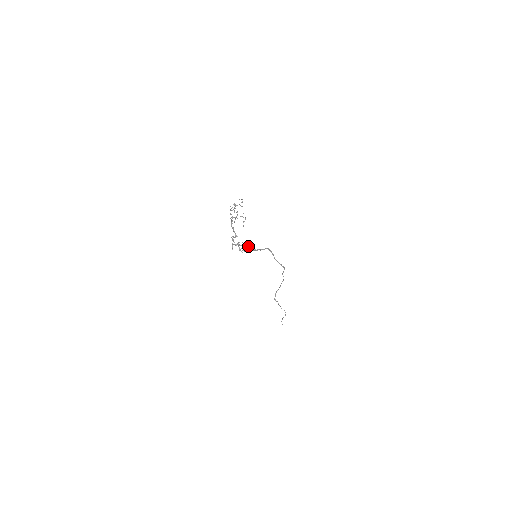
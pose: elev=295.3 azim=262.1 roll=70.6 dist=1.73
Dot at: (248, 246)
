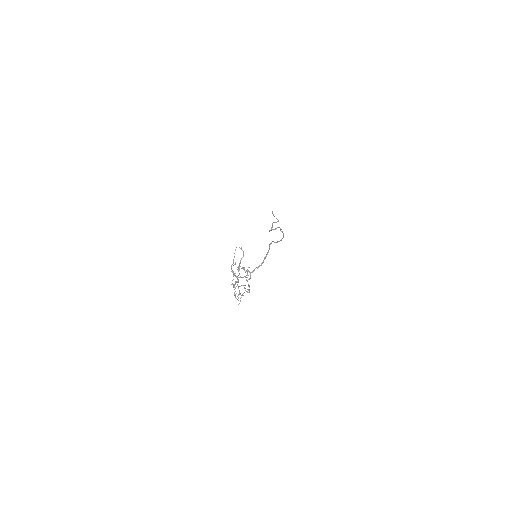
Dot at: occluded
